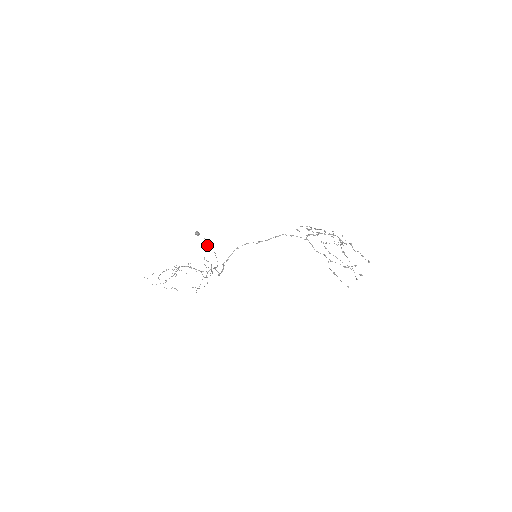
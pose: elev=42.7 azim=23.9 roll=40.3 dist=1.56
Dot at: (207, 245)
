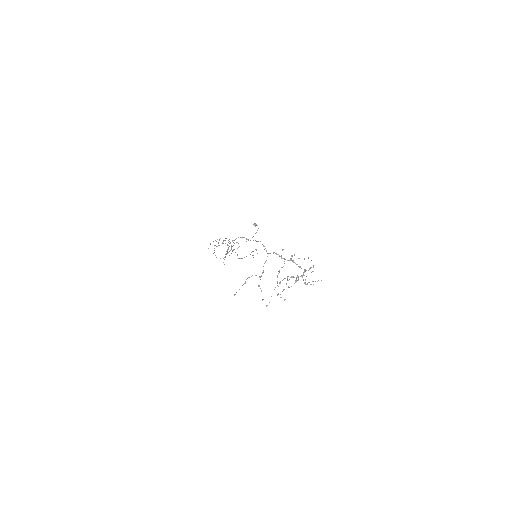
Dot at: (253, 236)
